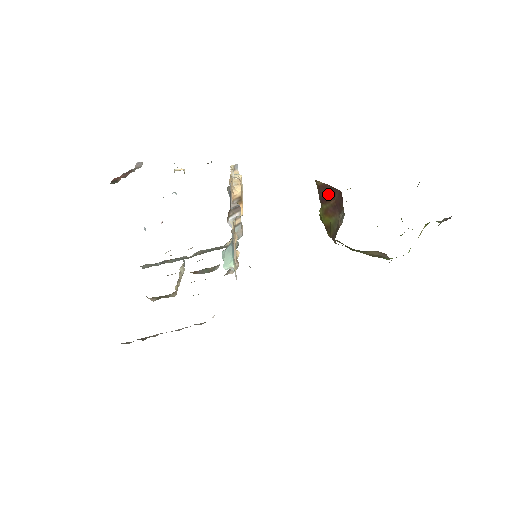
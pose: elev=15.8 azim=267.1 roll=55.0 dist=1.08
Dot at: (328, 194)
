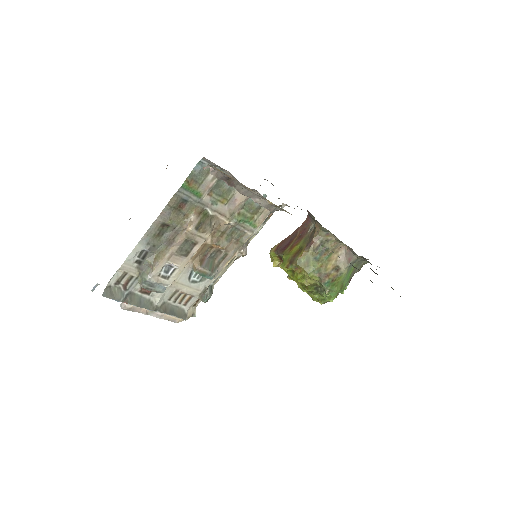
Dot at: (289, 241)
